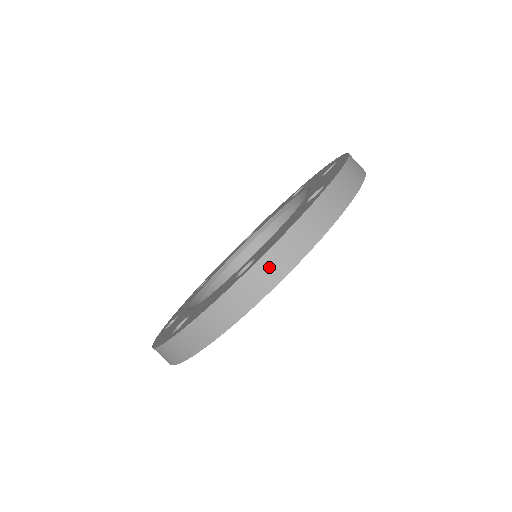
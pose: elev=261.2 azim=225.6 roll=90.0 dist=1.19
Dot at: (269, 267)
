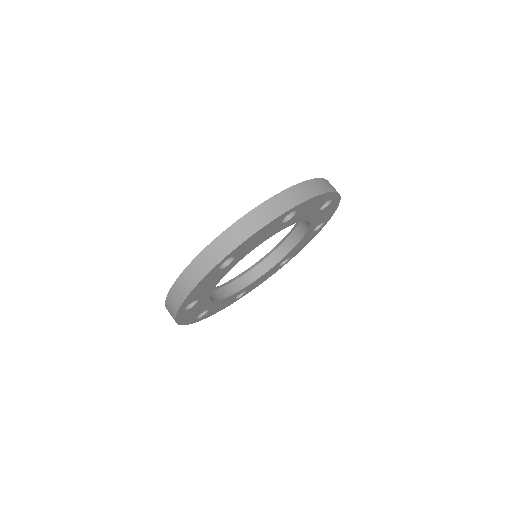
Dot at: (222, 244)
